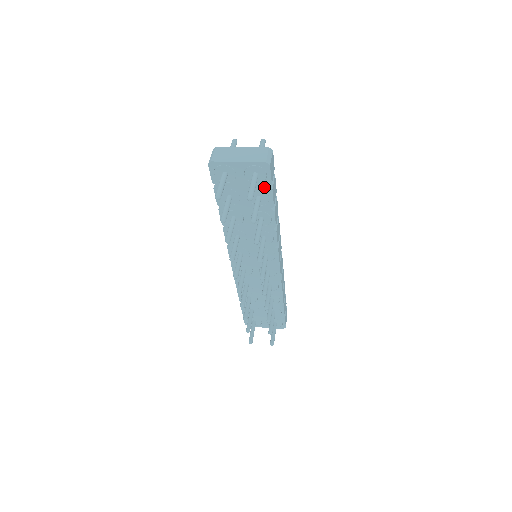
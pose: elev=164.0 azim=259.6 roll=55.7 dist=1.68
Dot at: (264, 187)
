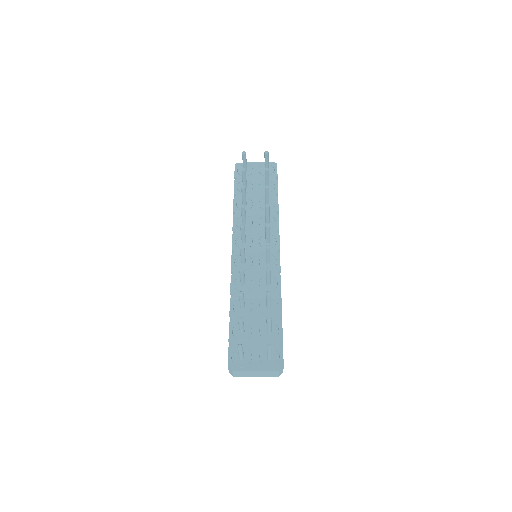
Dot at: (272, 179)
